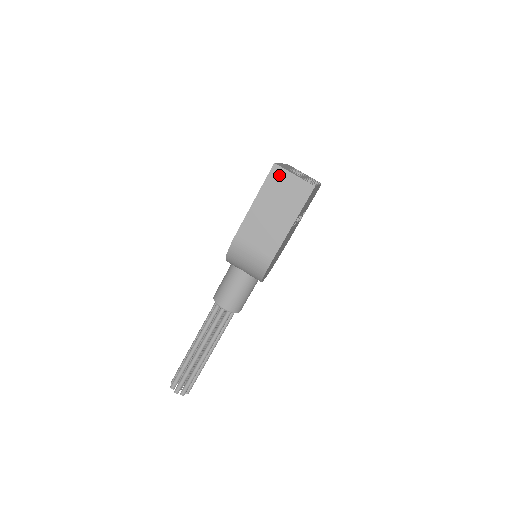
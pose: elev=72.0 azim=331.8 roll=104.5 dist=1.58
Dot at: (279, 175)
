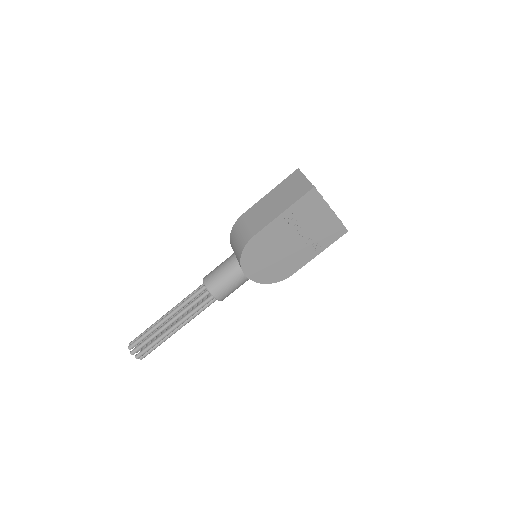
Dot at: (296, 176)
